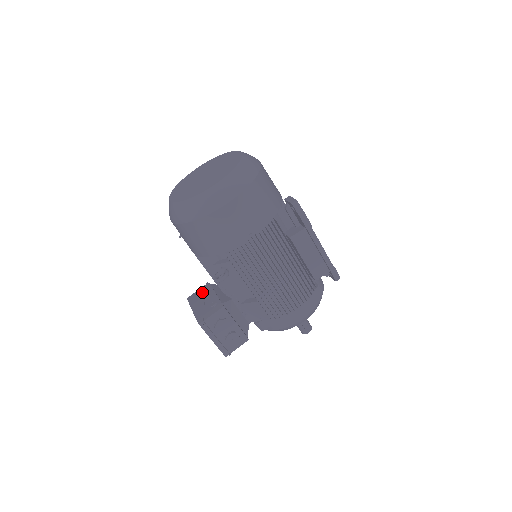
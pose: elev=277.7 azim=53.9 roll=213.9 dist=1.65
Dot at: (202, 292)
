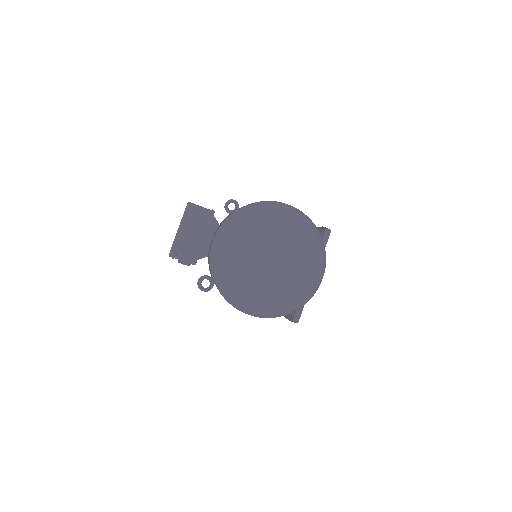
Dot at: (200, 219)
